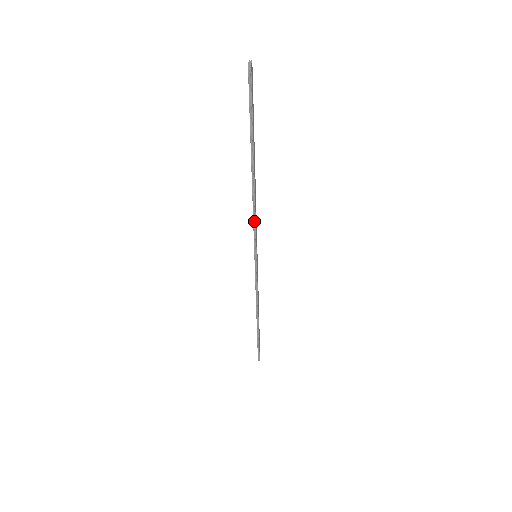
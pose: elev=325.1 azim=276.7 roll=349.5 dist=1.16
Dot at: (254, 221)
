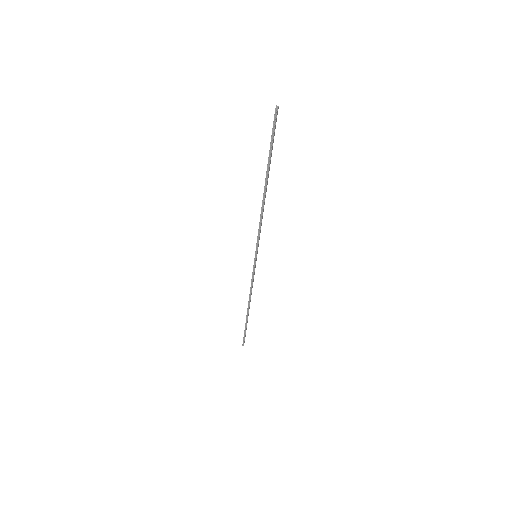
Dot at: (259, 228)
